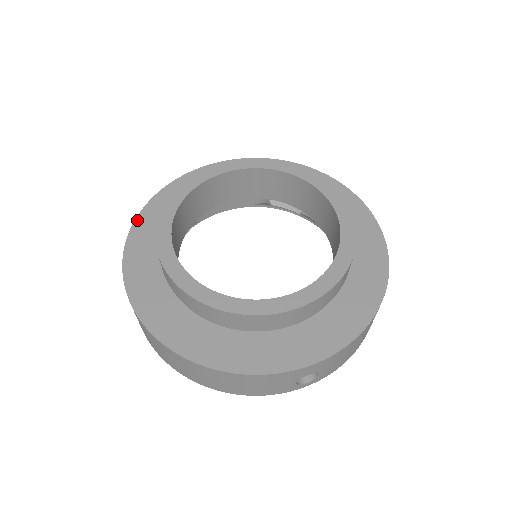
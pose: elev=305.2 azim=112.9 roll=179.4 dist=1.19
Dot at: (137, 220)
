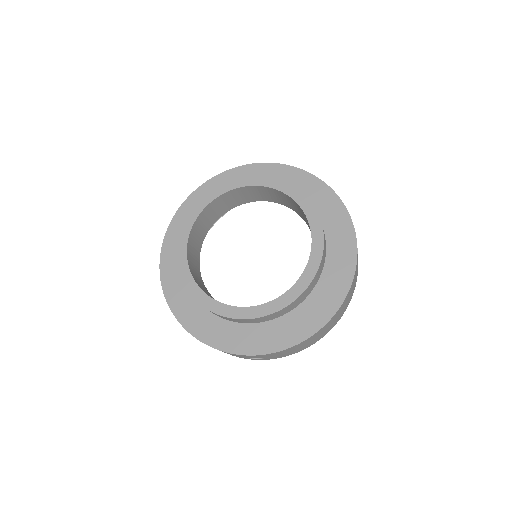
Dot at: (184, 203)
